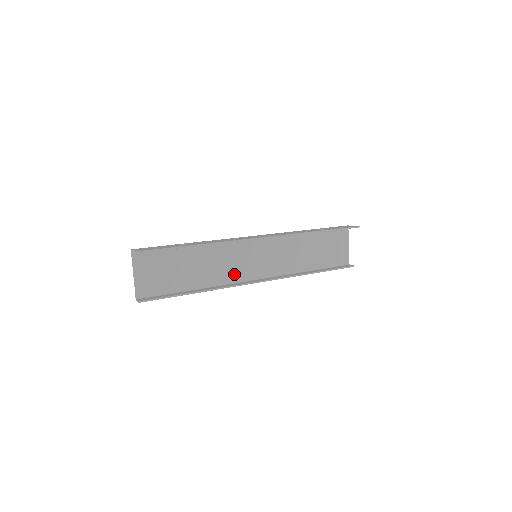
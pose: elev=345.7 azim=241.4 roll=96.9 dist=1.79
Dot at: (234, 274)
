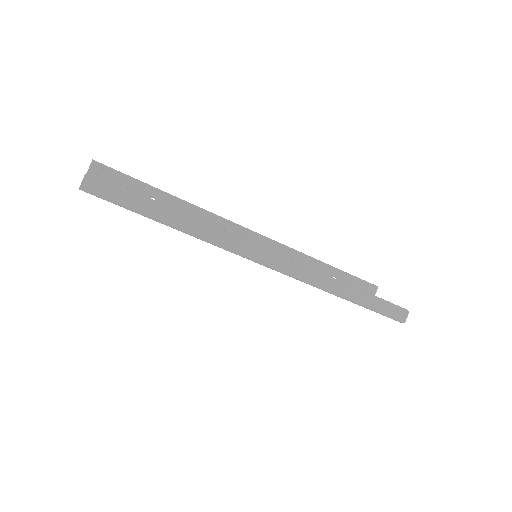
Dot at: occluded
